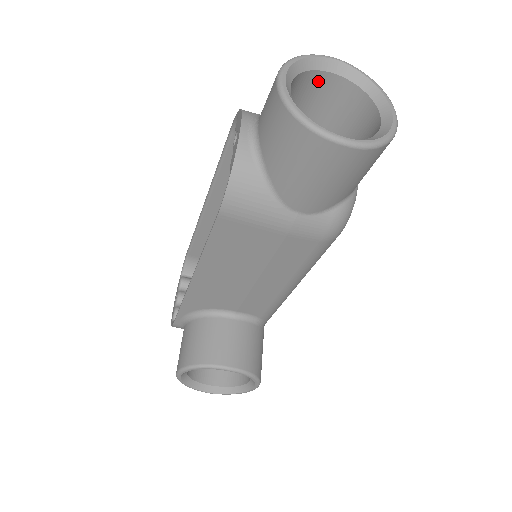
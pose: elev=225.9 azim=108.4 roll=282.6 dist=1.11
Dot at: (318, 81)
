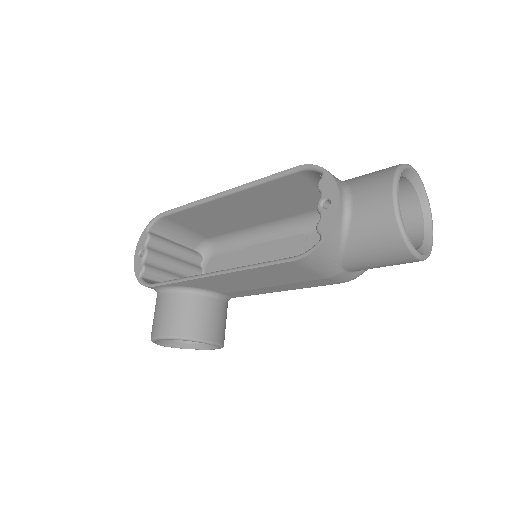
Dot at: occluded
